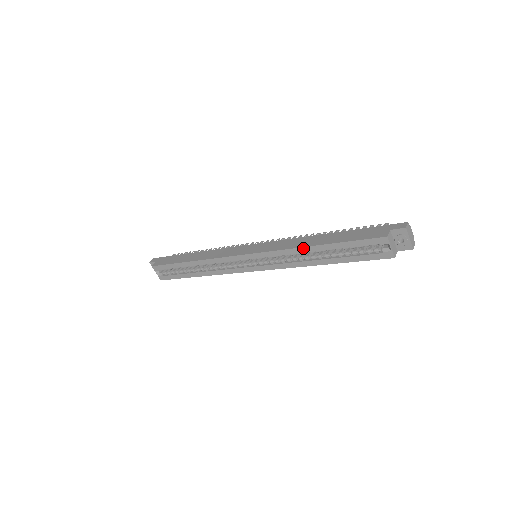
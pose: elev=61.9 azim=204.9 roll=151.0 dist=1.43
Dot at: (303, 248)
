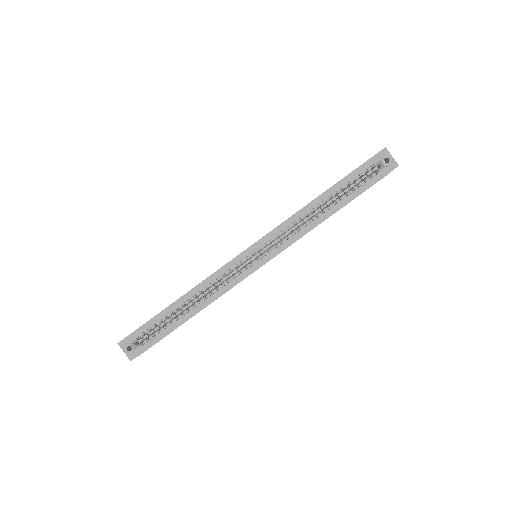
Dot at: (307, 206)
